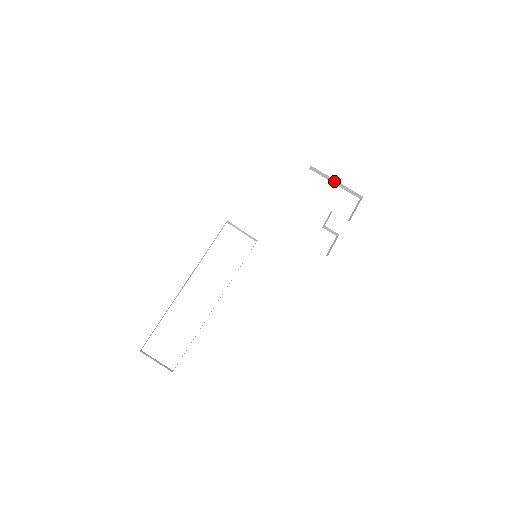
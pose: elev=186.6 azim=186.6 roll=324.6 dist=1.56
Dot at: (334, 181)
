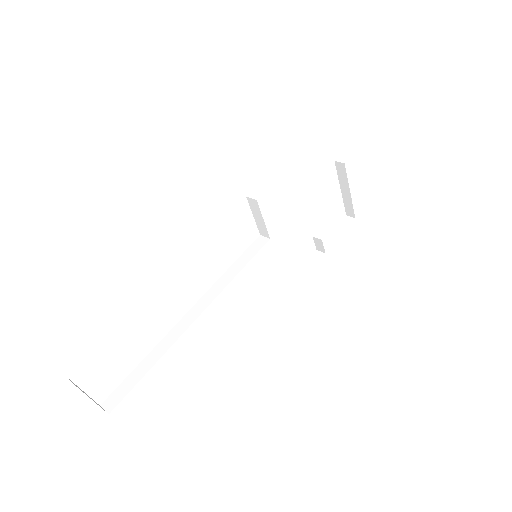
Dot at: (346, 189)
